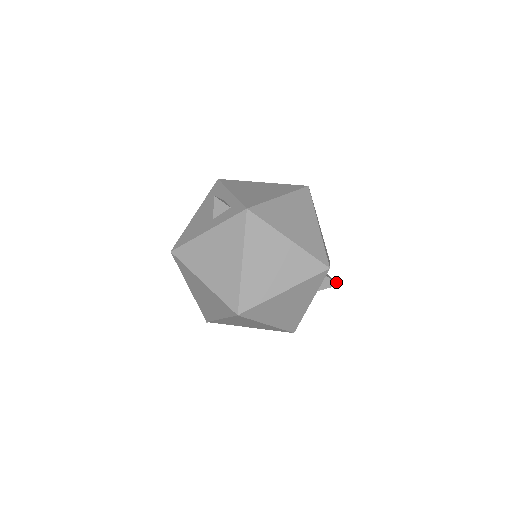
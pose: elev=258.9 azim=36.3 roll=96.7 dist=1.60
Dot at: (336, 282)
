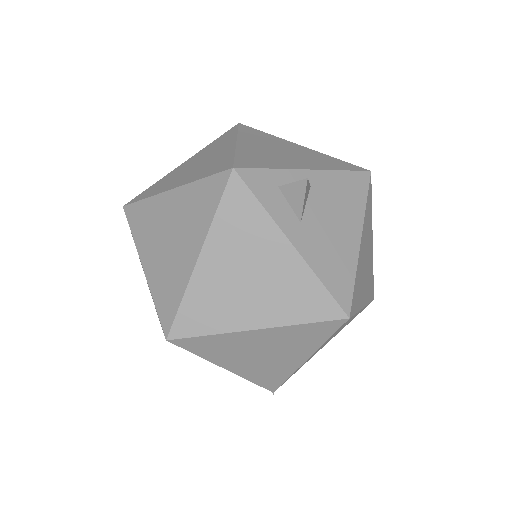
Dot at: (306, 180)
